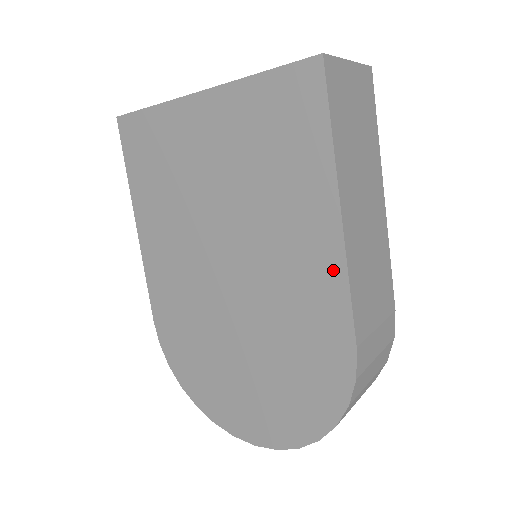
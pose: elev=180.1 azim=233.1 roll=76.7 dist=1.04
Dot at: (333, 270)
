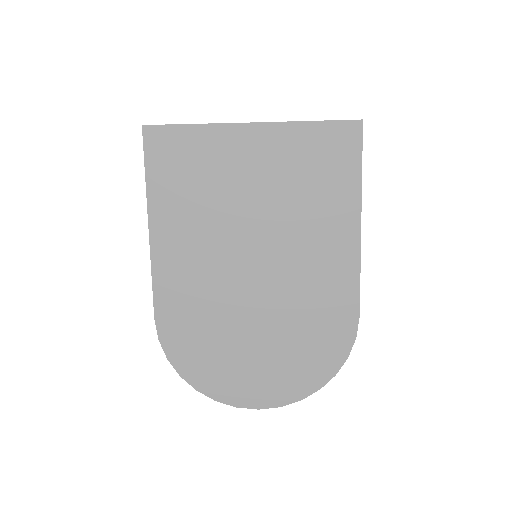
Dot at: (350, 264)
